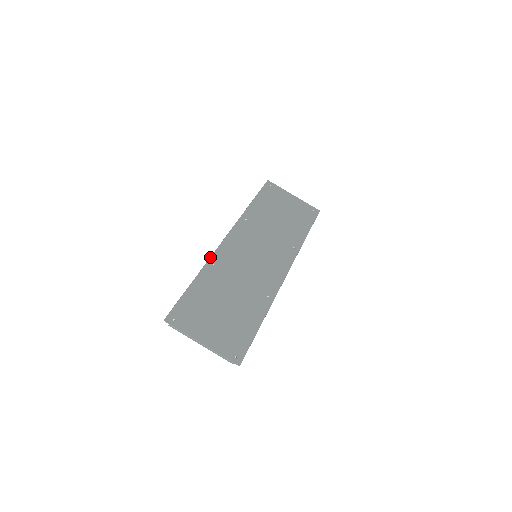
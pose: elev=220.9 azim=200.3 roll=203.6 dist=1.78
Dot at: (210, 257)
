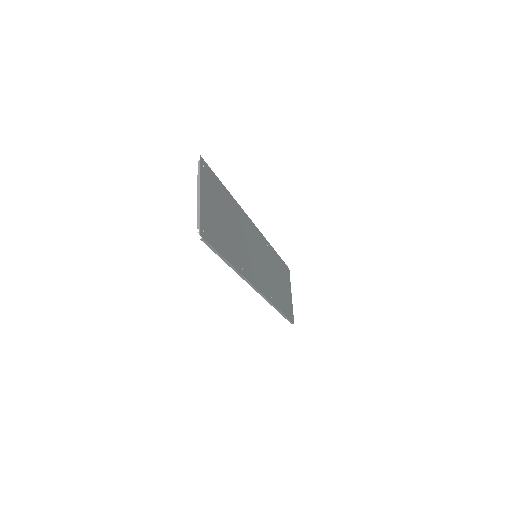
Dot at: occluded
